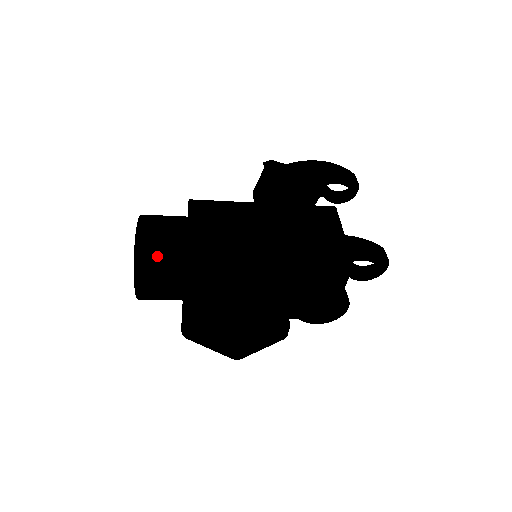
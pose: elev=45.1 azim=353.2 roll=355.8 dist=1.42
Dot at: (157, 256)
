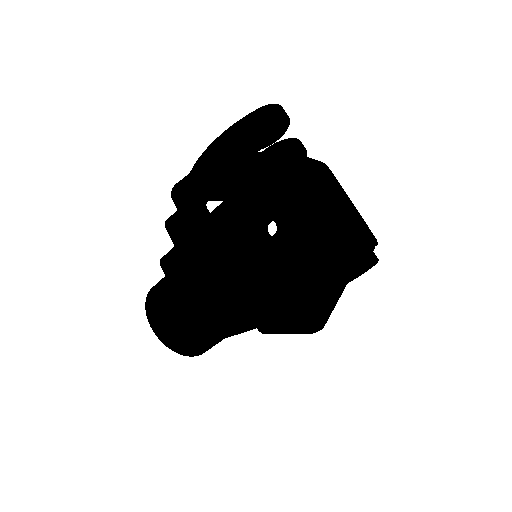
Dot at: (184, 340)
